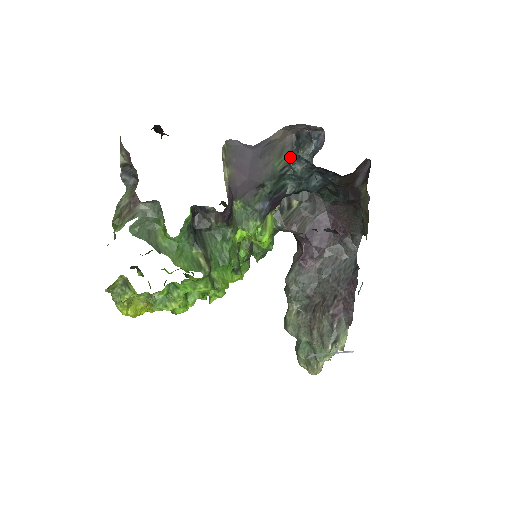
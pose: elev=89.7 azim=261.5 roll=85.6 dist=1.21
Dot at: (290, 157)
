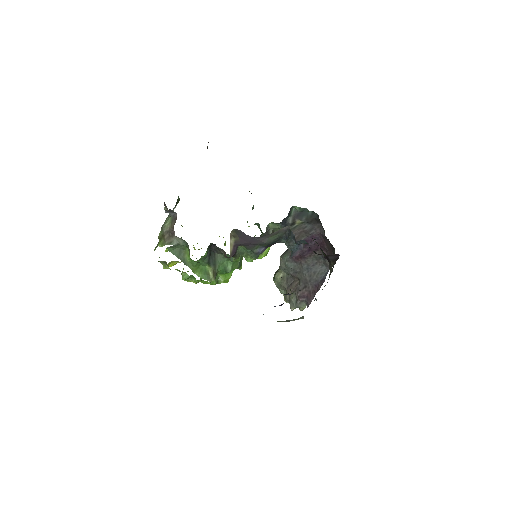
Dot at: (283, 235)
